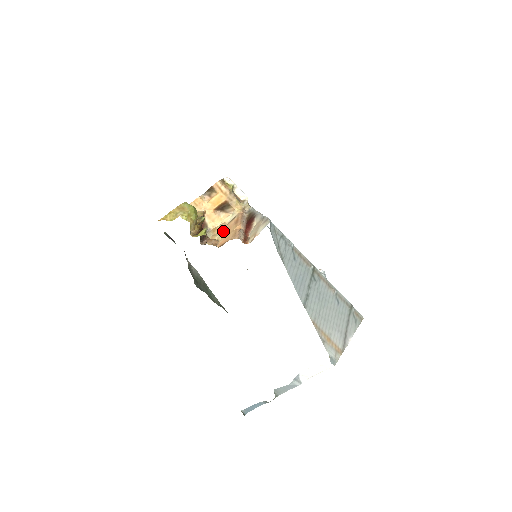
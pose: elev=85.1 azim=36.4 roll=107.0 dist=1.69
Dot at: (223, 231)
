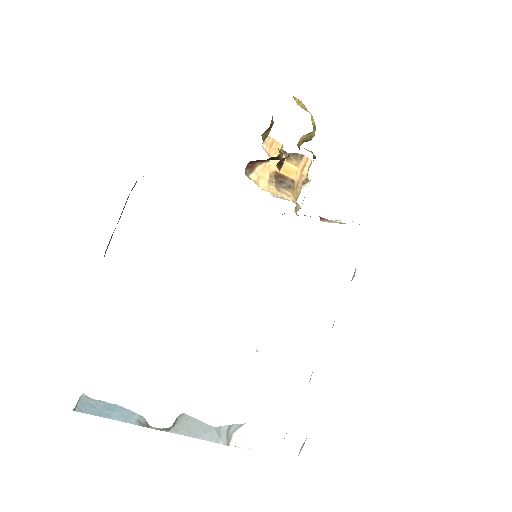
Dot at: occluded
